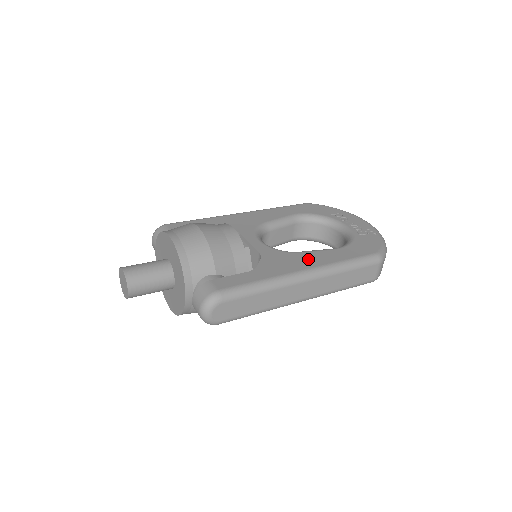
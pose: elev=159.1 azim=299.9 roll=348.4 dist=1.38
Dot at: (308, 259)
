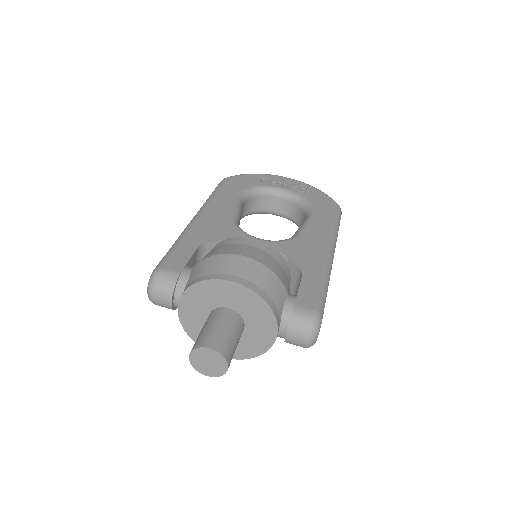
Dot at: (314, 237)
